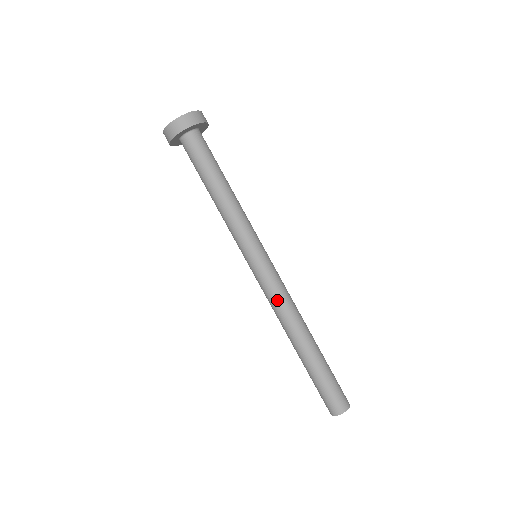
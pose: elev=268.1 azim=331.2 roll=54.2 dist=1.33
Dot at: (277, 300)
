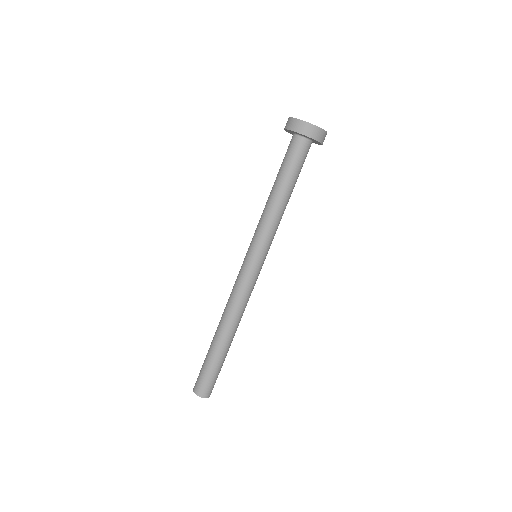
Dot at: (247, 299)
